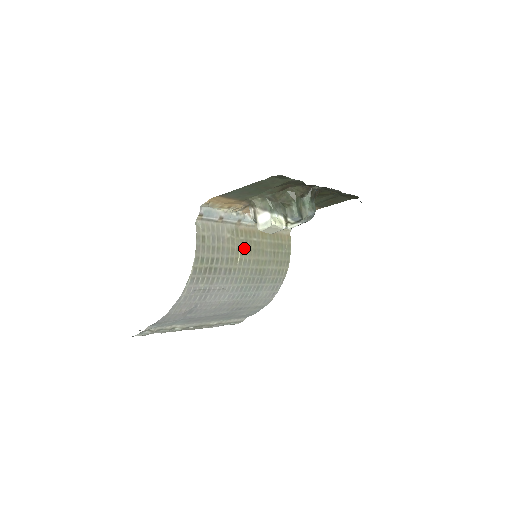
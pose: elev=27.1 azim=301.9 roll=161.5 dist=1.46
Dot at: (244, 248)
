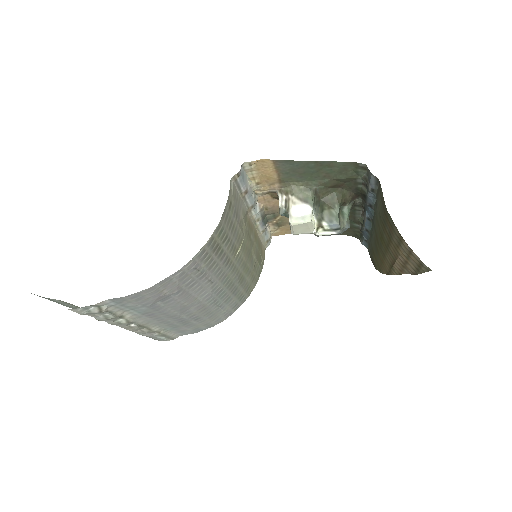
Dot at: (245, 241)
